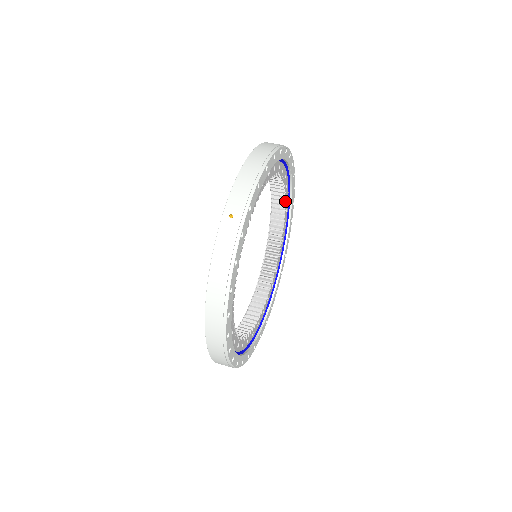
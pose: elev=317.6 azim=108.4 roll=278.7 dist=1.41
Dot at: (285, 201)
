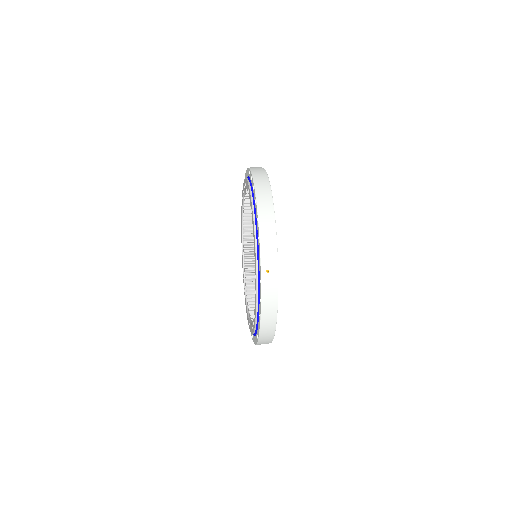
Dot at: occluded
